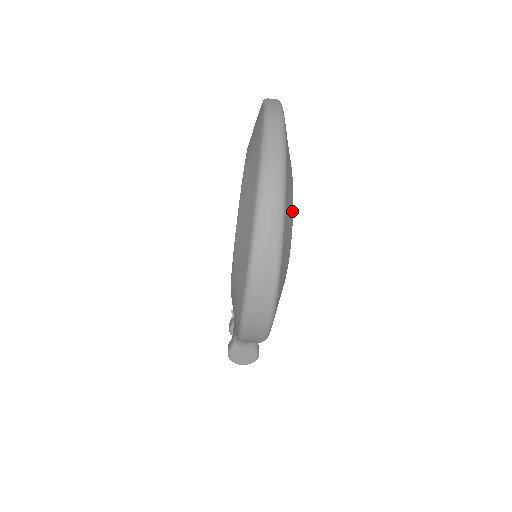
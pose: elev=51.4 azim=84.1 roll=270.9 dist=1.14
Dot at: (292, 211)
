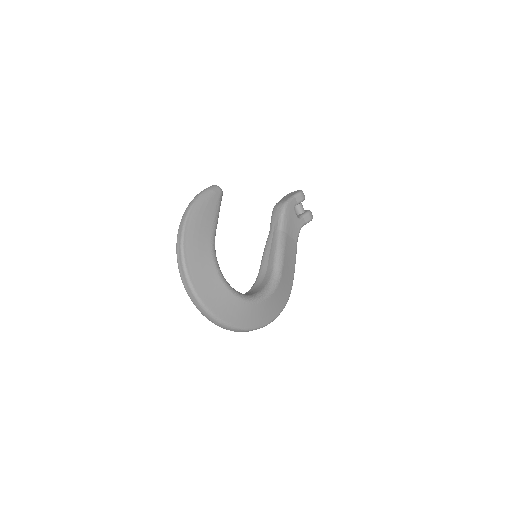
Dot at: (246, 305)
